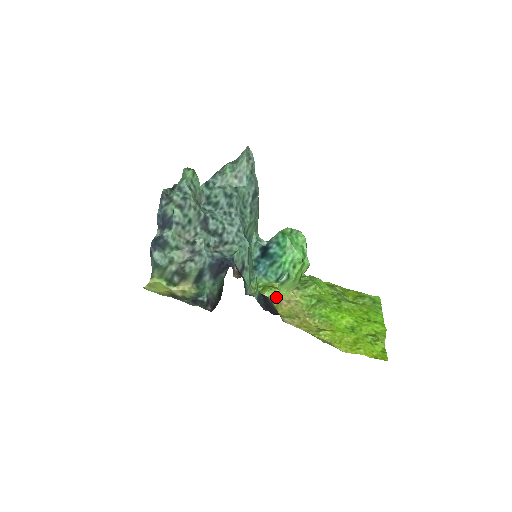
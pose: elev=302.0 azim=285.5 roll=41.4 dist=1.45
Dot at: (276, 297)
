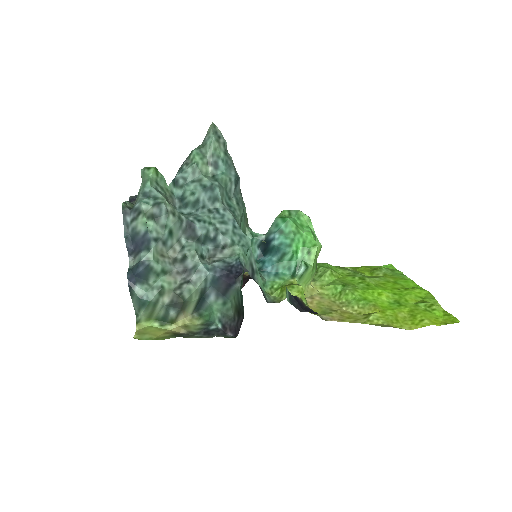
Dot at: (303, 294)
